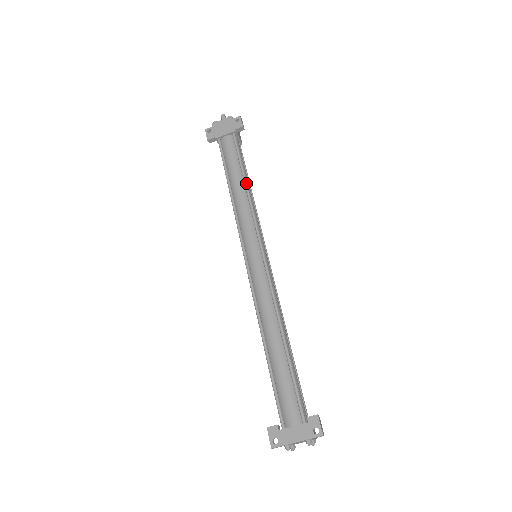
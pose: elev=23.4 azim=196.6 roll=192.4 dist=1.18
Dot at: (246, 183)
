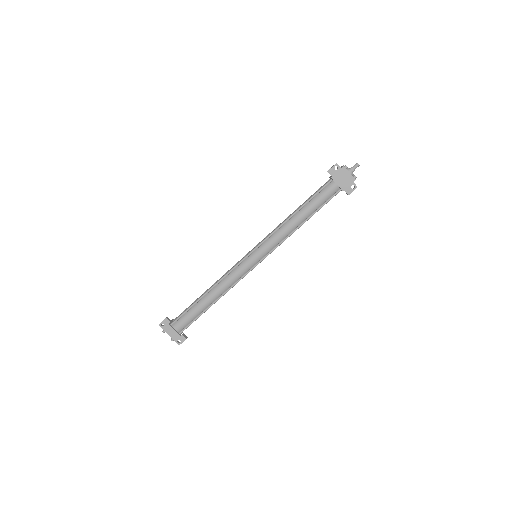
Dot at: (302, 224)
